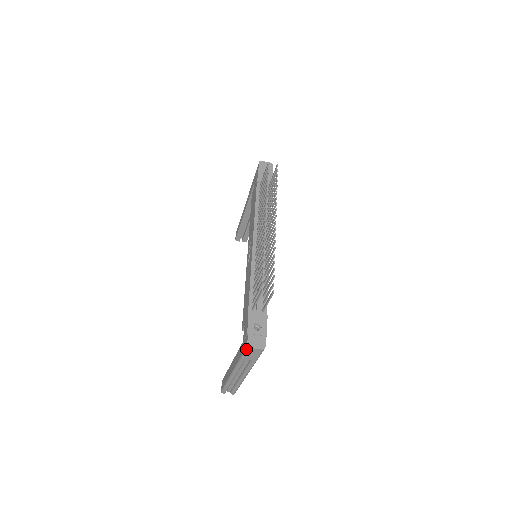
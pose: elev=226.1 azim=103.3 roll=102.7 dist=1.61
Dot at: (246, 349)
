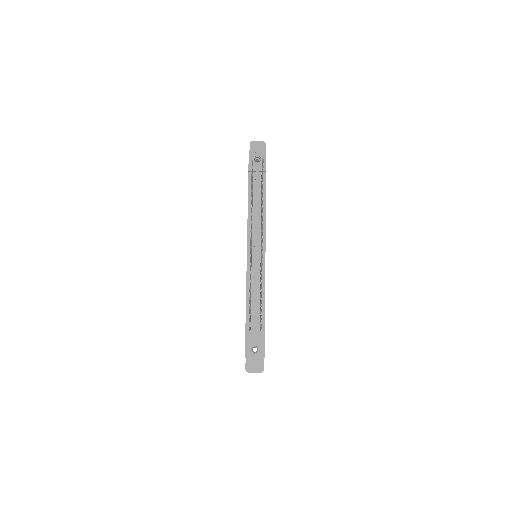
Dot at: occluded
